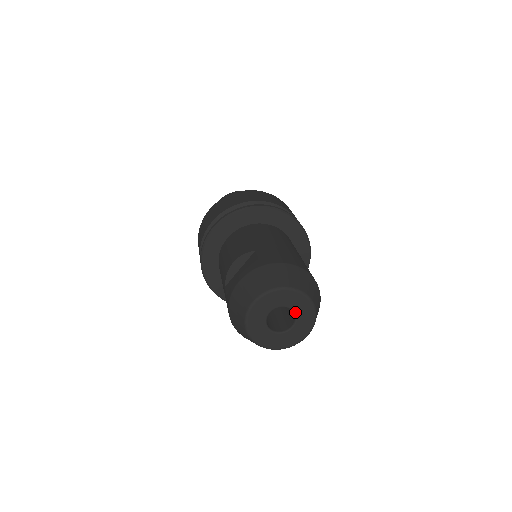
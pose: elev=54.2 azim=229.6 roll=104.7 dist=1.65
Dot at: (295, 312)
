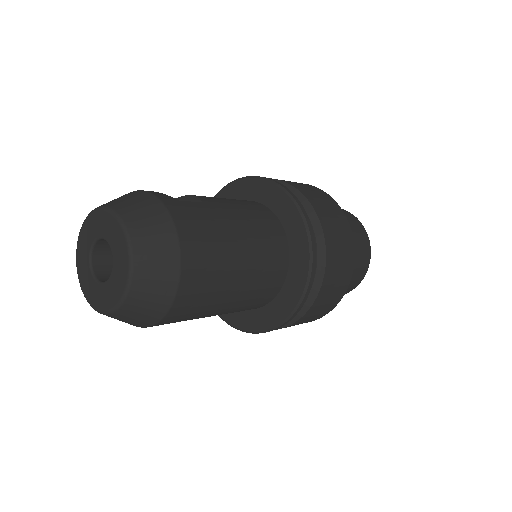
Dot at: (113, 270)
